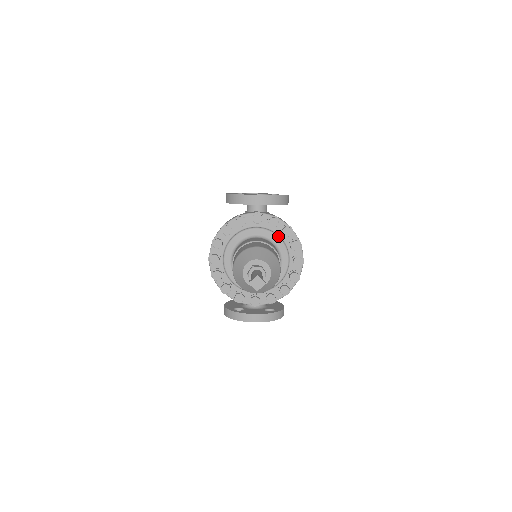
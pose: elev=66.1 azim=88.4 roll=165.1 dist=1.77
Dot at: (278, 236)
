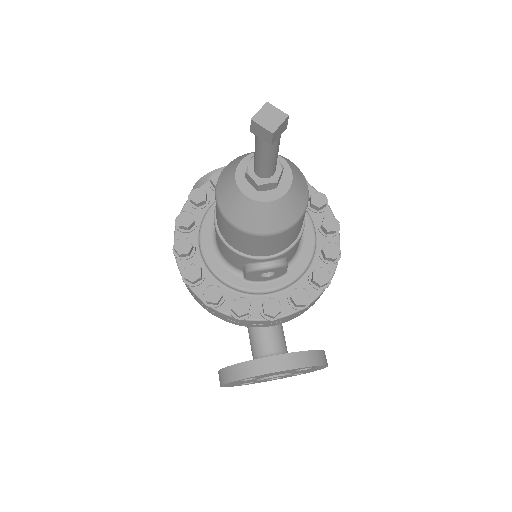
Dot at: occluded
